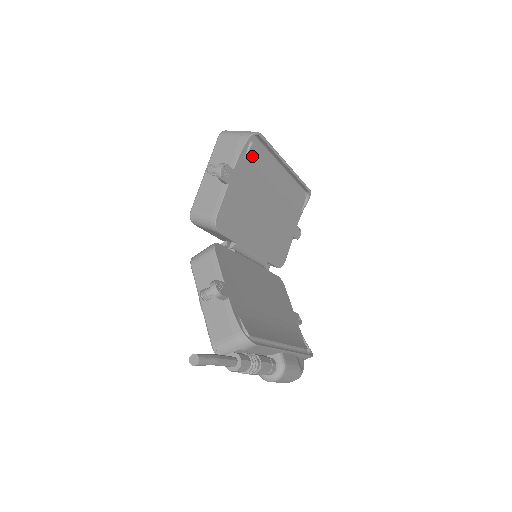
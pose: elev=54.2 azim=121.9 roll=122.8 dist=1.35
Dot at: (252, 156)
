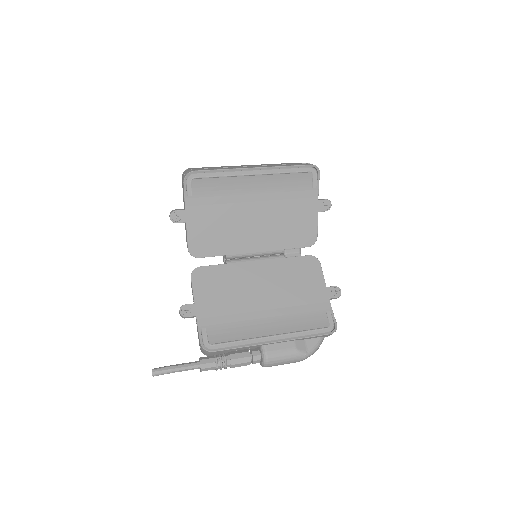
Dot at: (200, 189)
